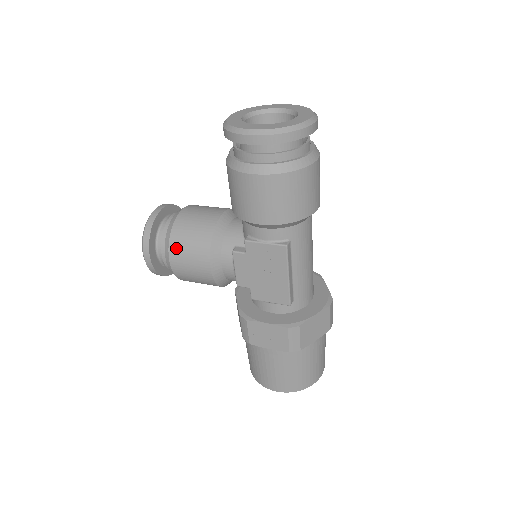
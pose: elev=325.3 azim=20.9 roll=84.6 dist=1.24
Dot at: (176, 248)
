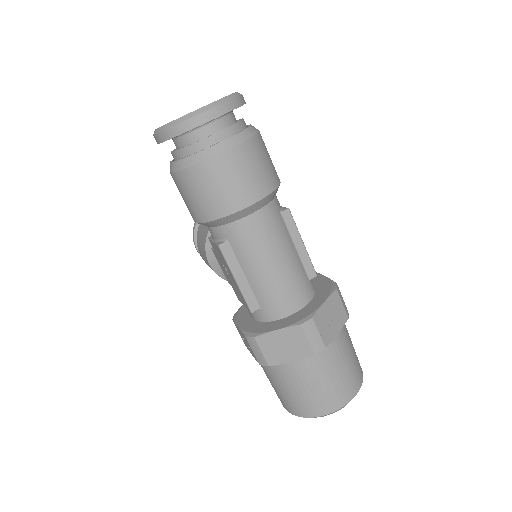
Dot at: (198, 241)
